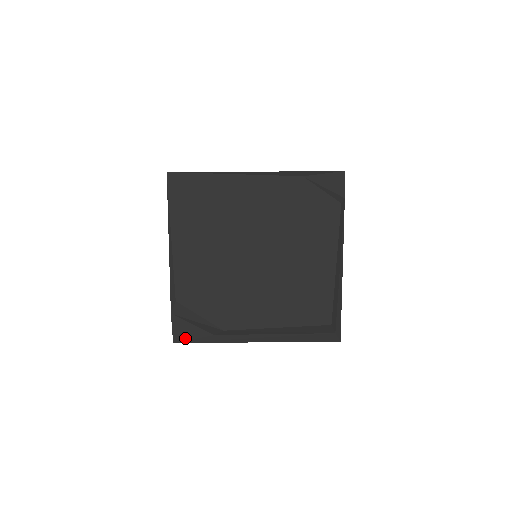
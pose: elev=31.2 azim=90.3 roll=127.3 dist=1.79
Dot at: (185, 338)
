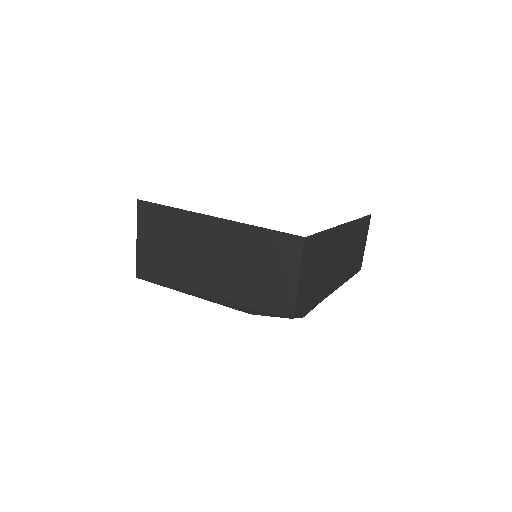
Dot at: occluded
